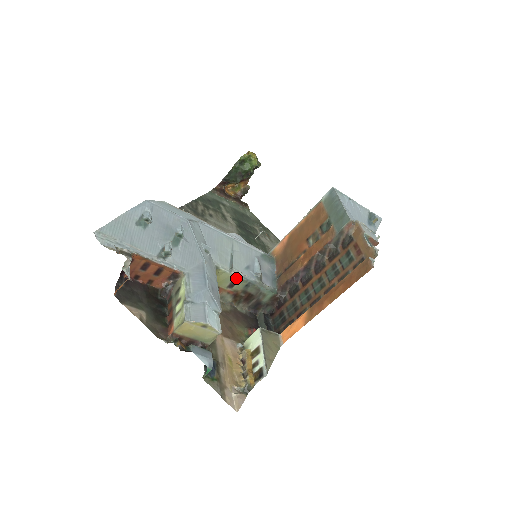
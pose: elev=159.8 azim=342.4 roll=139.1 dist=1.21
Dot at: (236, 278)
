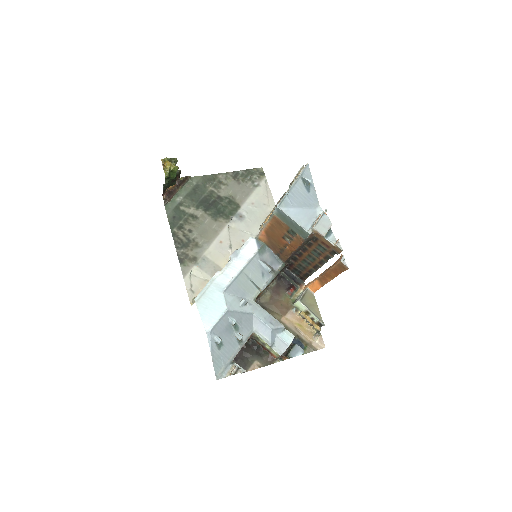
Dot at: occluded
